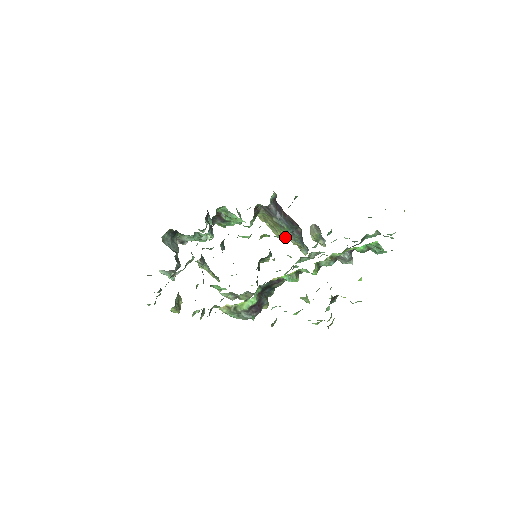
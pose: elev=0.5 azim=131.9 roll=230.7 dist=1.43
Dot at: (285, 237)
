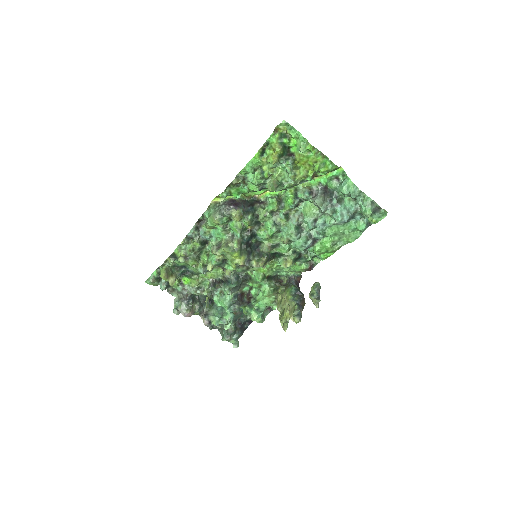
Dot at: (287, 324)
